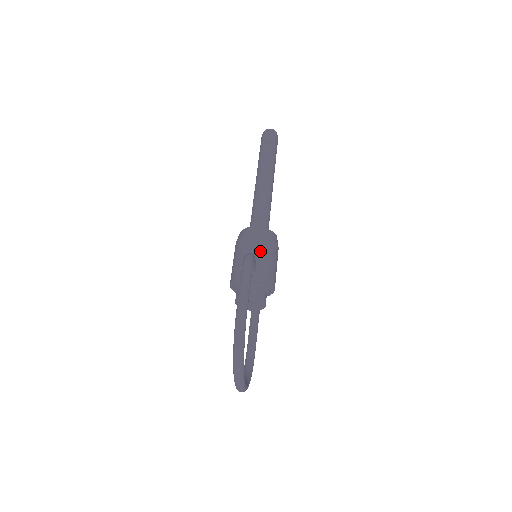
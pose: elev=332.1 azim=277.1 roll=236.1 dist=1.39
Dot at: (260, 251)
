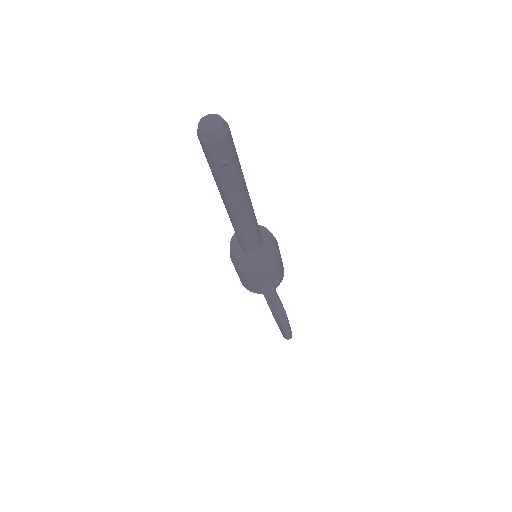
Dot at: (272, 275)
